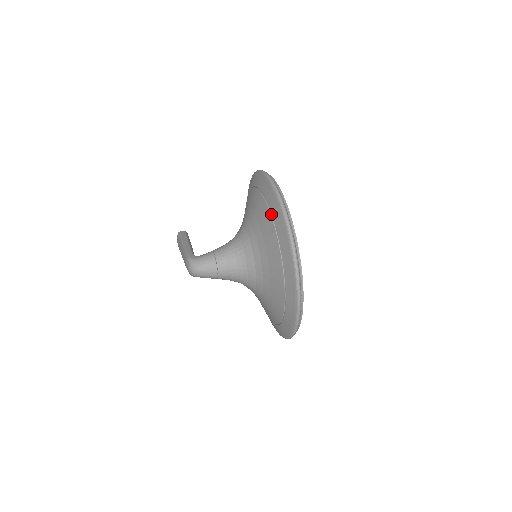
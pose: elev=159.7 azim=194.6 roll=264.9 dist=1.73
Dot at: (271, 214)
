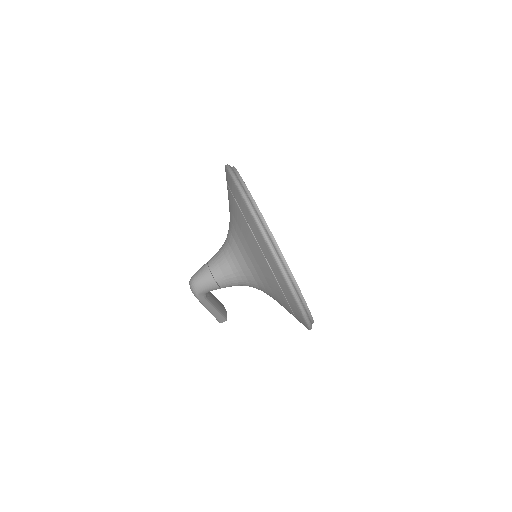
Dot at: (227, 184)
